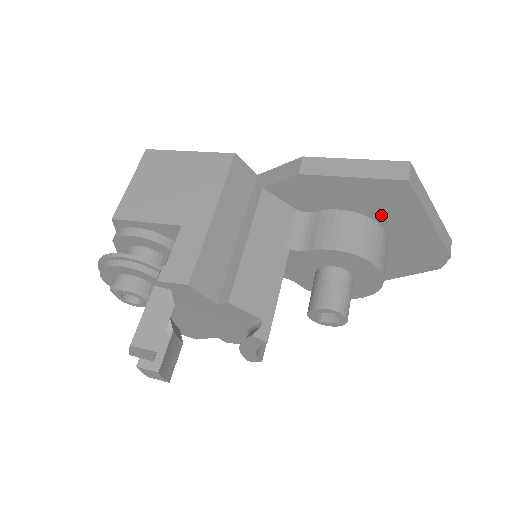
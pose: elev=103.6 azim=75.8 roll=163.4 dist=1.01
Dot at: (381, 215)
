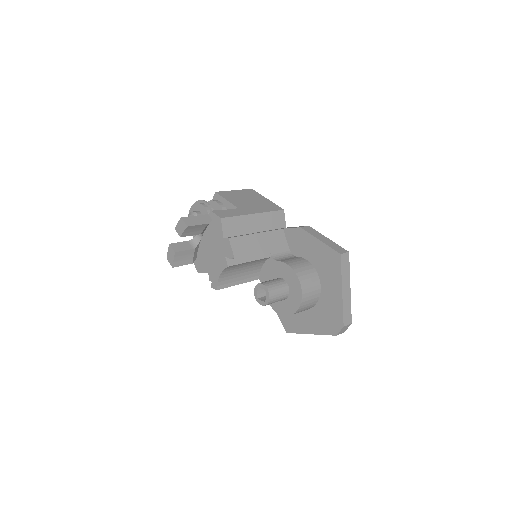
Dot at: (323, 274)
